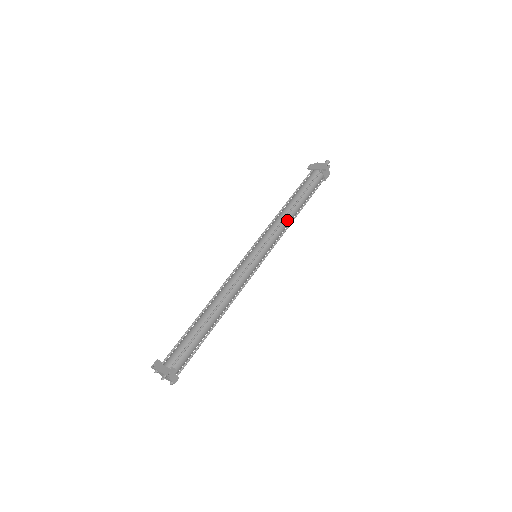
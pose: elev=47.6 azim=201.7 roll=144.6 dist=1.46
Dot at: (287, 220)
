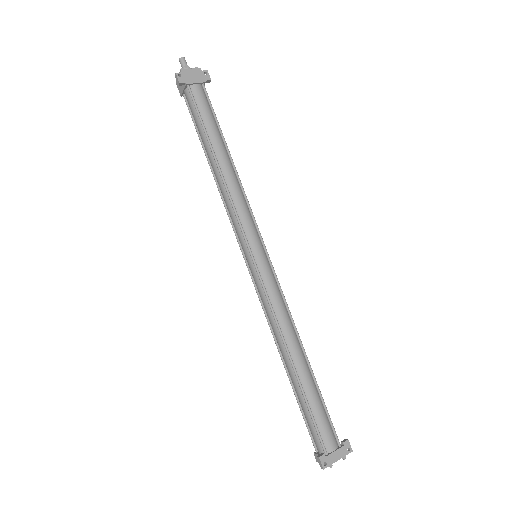
Dot at: (239, 184)
